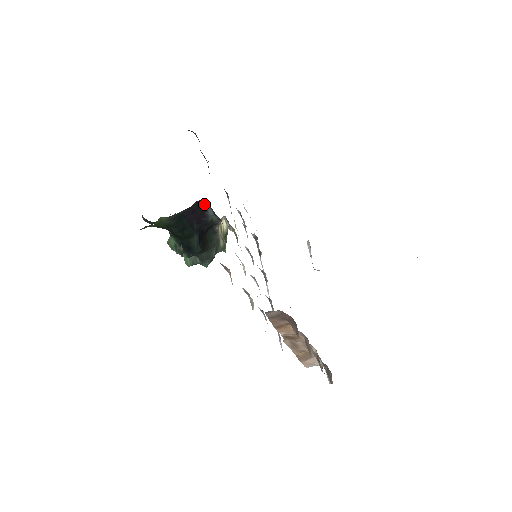
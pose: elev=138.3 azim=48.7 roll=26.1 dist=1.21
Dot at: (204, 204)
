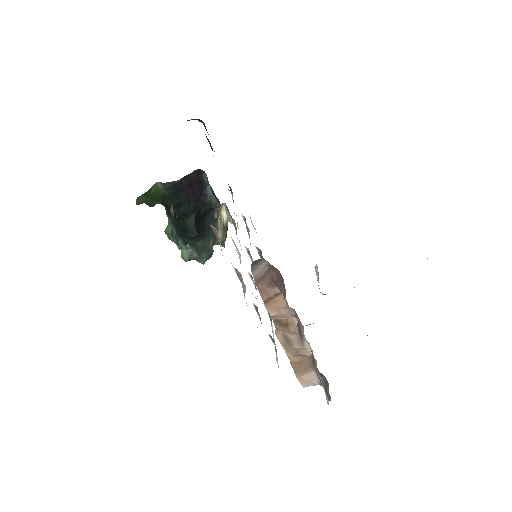
Dot at: (203, 179)
